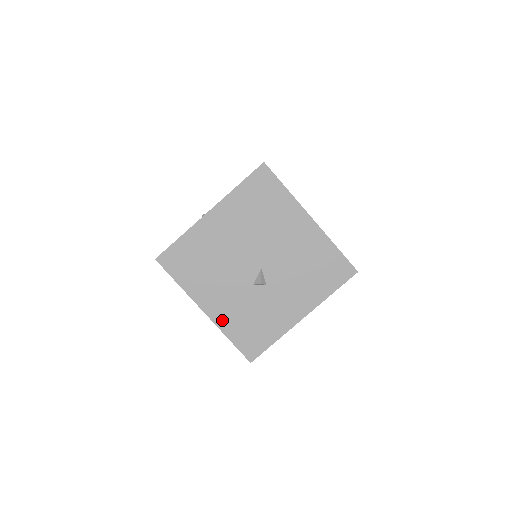
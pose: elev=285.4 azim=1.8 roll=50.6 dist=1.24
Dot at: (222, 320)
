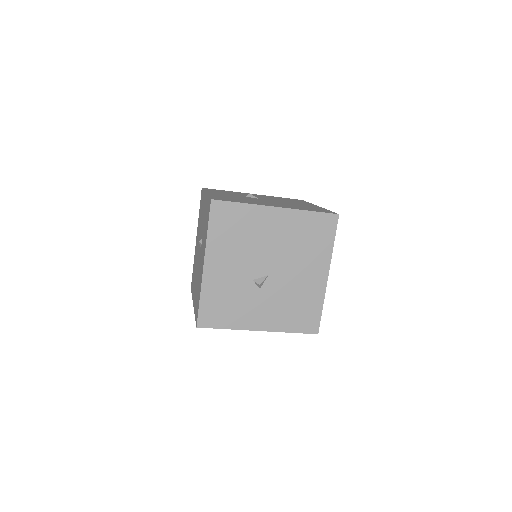
Dot at: (209, 282)
